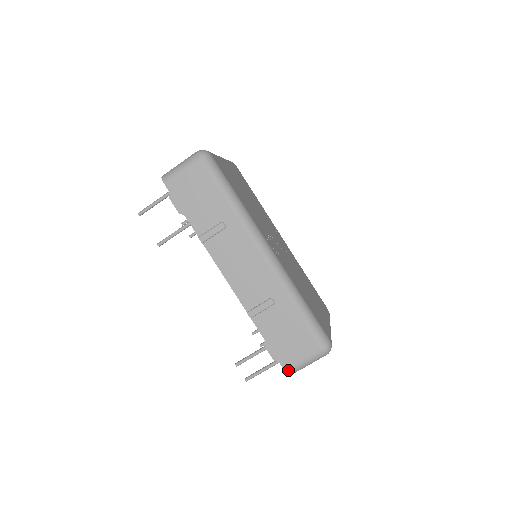
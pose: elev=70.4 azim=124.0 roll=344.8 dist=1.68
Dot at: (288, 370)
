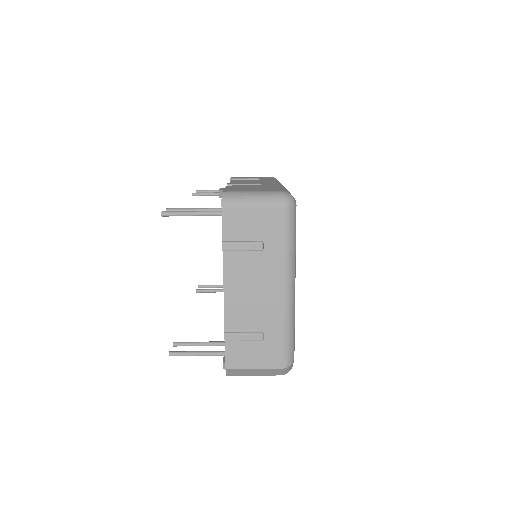
Dot at: (227, 192)
